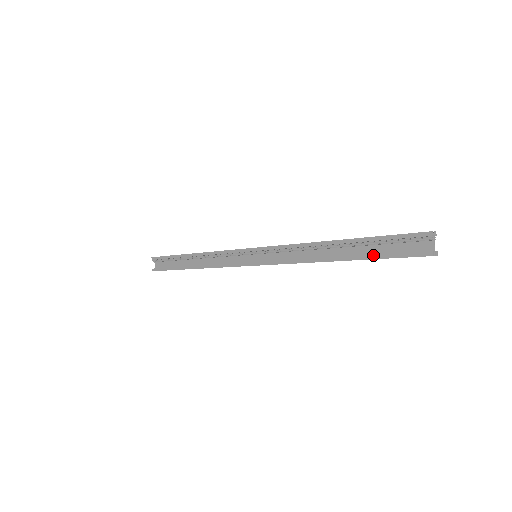
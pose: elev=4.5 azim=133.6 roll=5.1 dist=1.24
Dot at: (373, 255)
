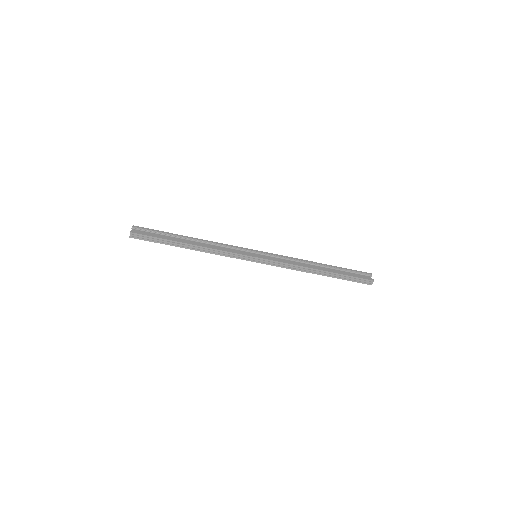
Dot at: (344, 273)
